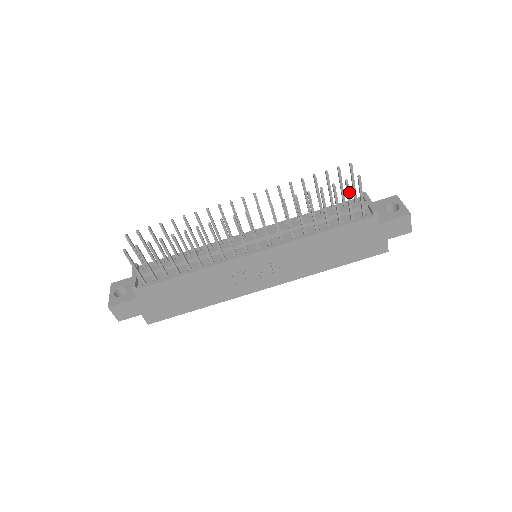
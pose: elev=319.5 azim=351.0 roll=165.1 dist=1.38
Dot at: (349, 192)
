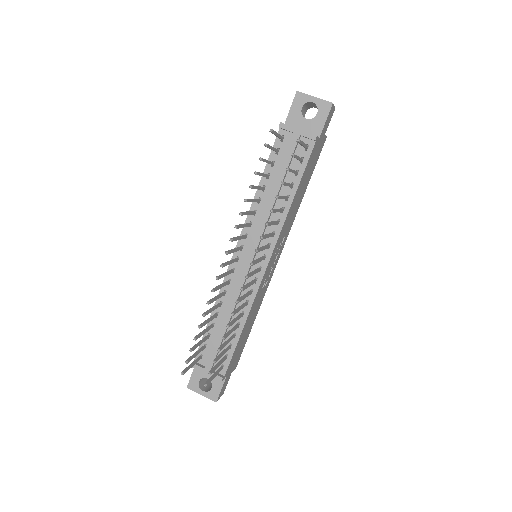
Dot at: (297, 156)
